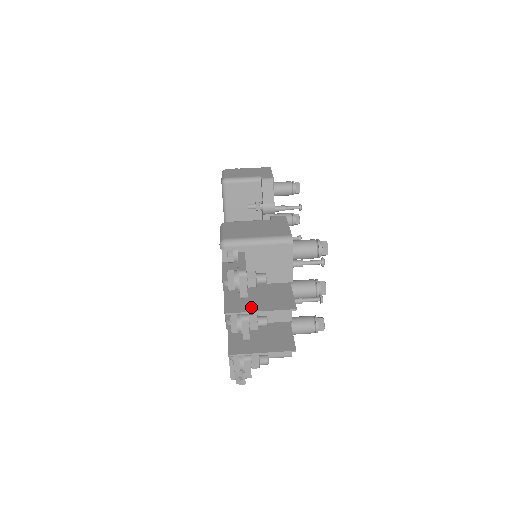
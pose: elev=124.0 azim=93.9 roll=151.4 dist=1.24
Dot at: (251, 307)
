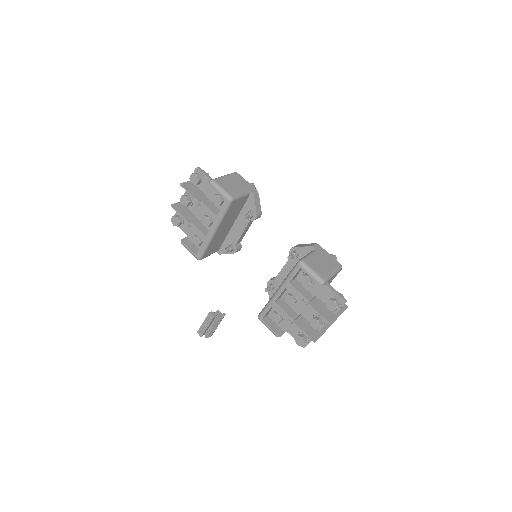
Dot at: (335, 314)
